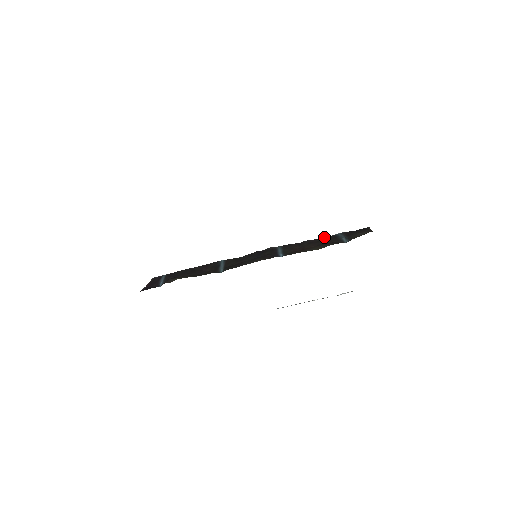
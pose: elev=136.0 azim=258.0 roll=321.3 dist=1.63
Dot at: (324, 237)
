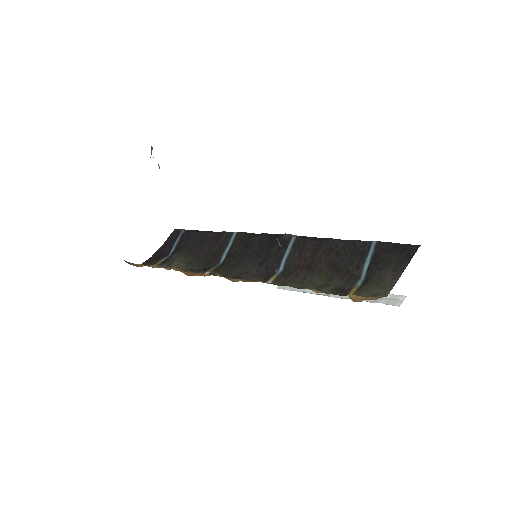
Dot at: (352, 242)
